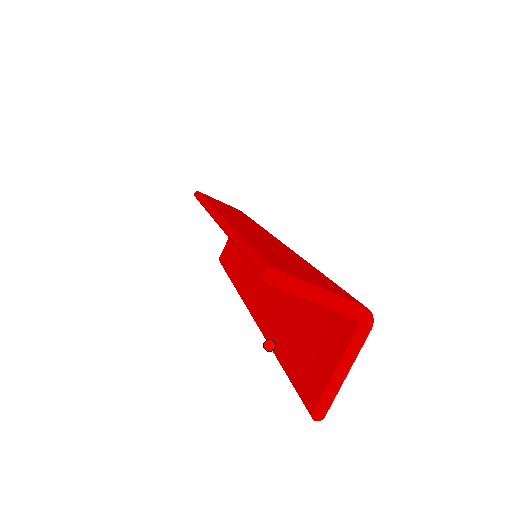
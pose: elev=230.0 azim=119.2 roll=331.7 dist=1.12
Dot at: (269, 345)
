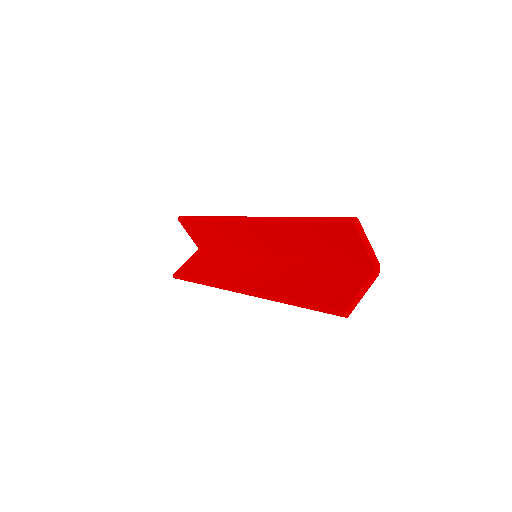
Dot at: (280, 298)
